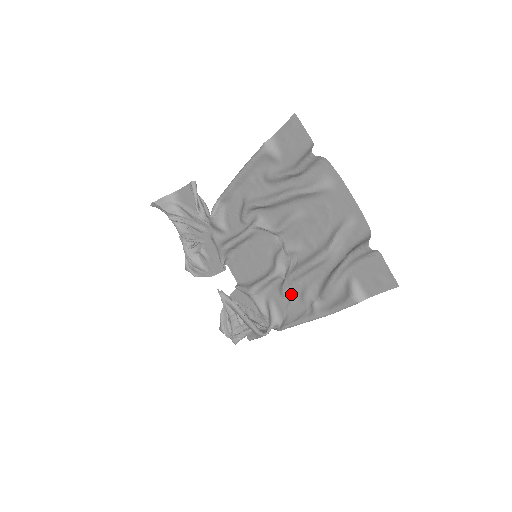
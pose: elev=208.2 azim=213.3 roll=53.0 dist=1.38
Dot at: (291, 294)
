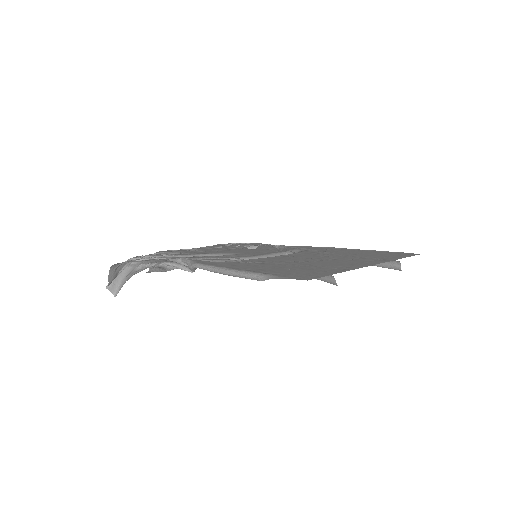
Dot at: (302, 250)
